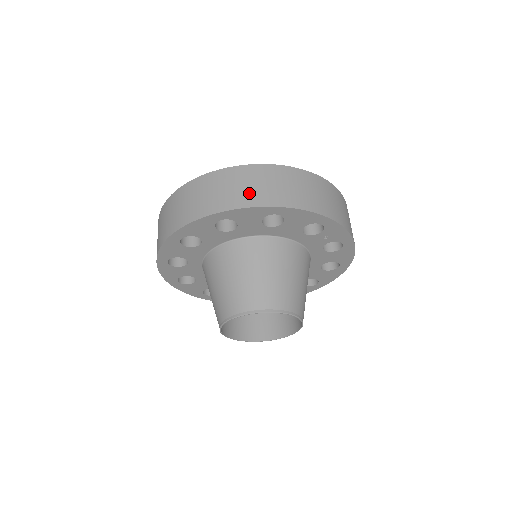
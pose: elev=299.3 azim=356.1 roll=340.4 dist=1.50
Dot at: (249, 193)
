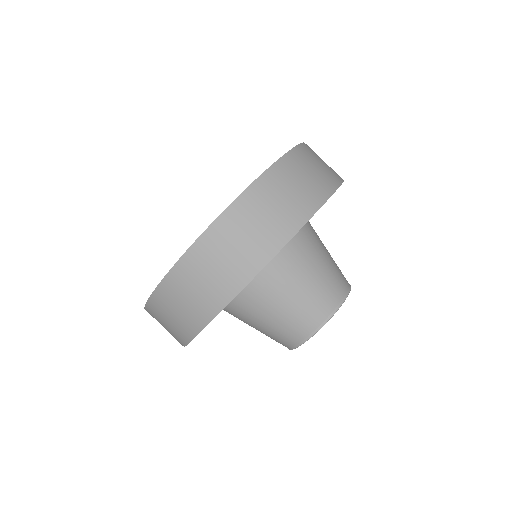
Dot at: (183, 321)
